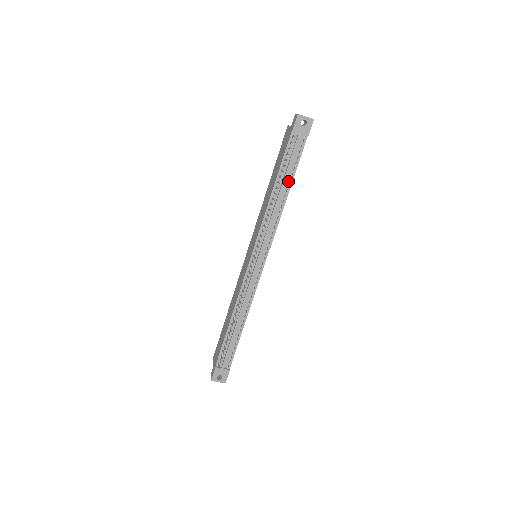
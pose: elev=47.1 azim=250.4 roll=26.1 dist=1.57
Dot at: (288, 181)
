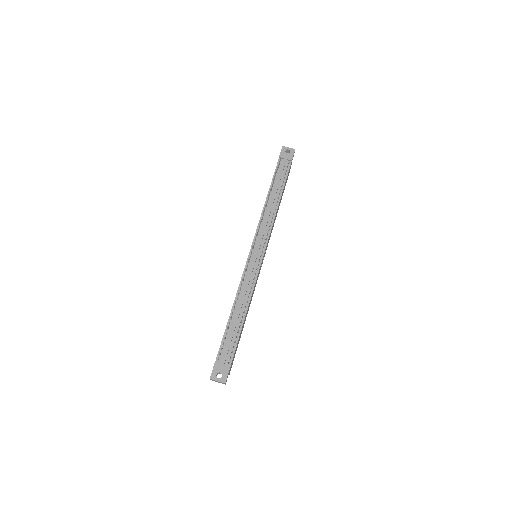
Dot at: (279, 191)
